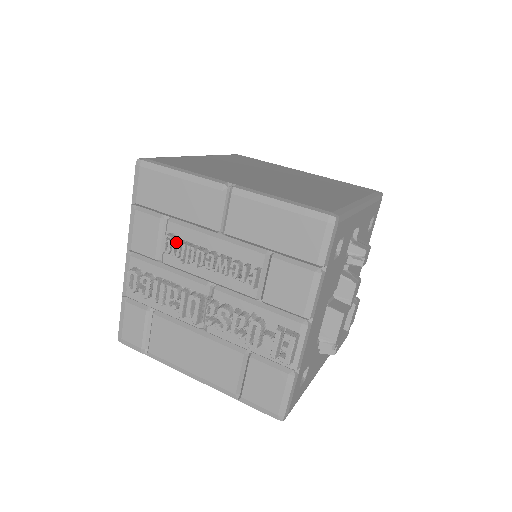
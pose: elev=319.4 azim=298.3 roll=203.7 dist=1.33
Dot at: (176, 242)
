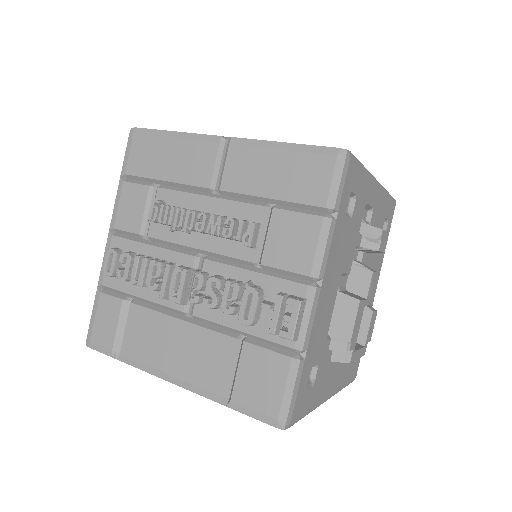
Dot at: (164, 207)
